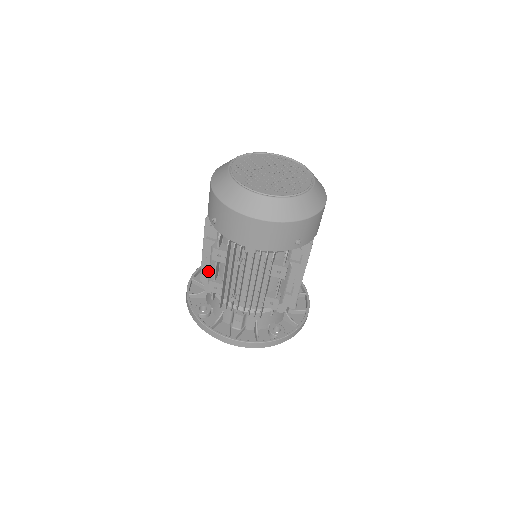
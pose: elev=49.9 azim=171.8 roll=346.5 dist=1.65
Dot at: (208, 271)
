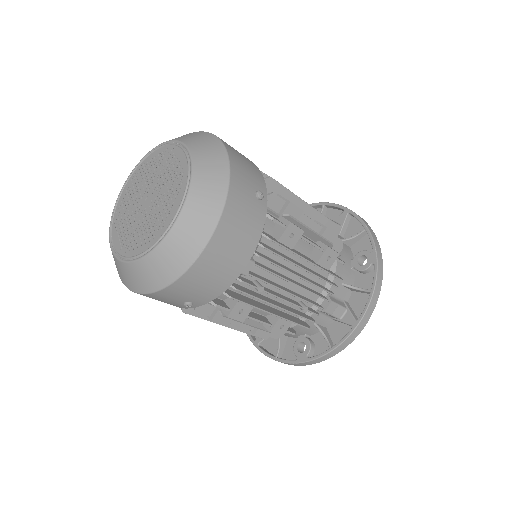
Dot at: (255, 328)
